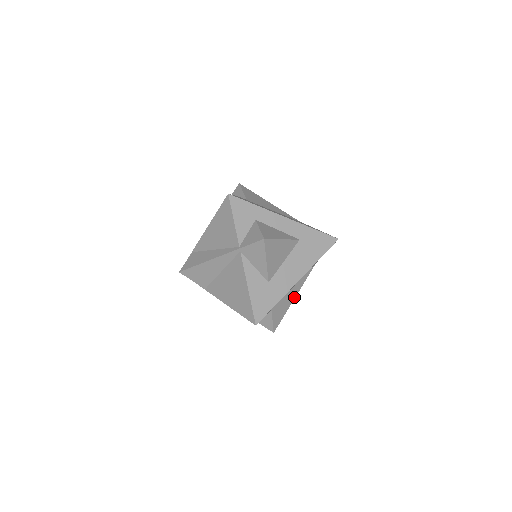
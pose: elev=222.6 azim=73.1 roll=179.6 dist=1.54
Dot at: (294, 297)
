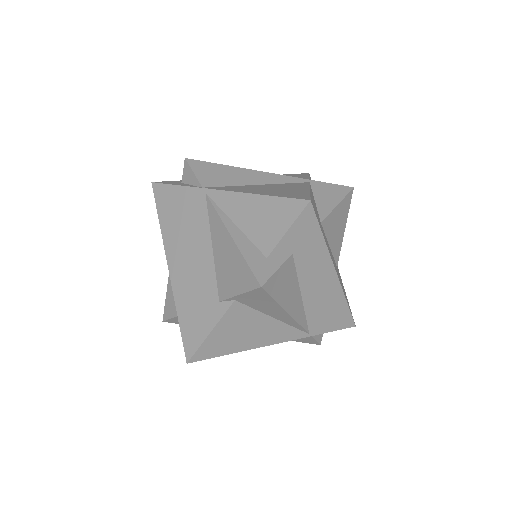
Dot at: (288, 310)
